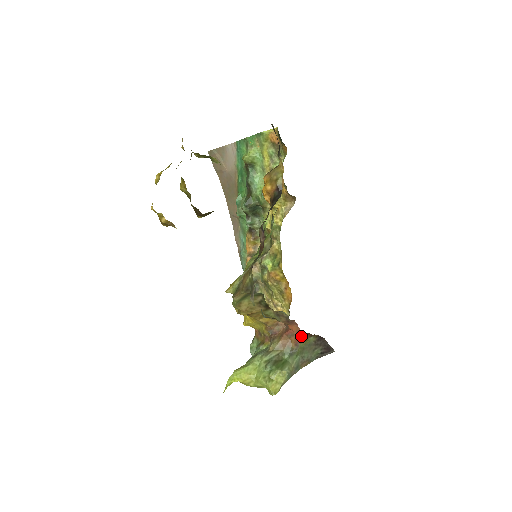
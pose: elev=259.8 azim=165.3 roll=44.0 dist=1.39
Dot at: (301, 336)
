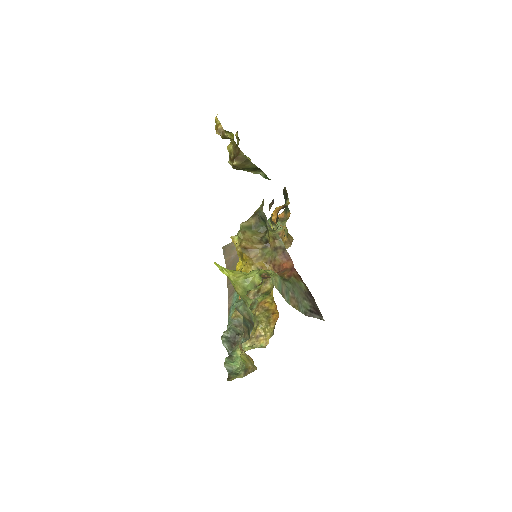
Dot at: (294, 271)
